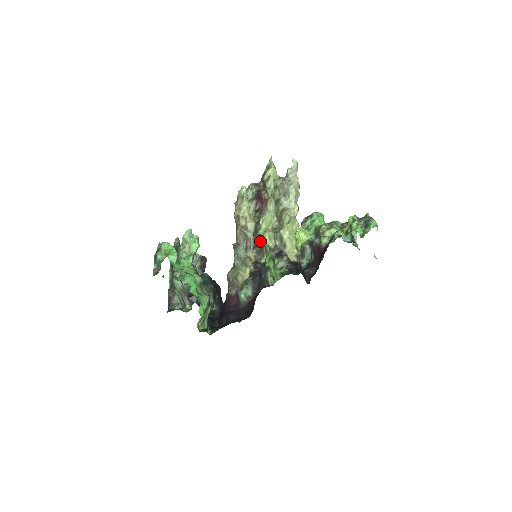
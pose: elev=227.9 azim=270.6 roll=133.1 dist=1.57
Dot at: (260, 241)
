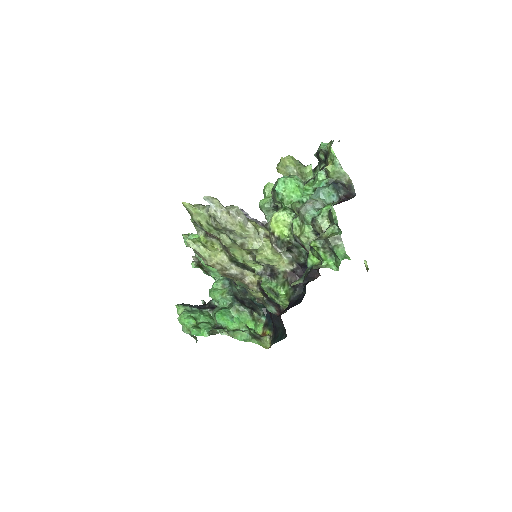
Dot at: (247, 266)
